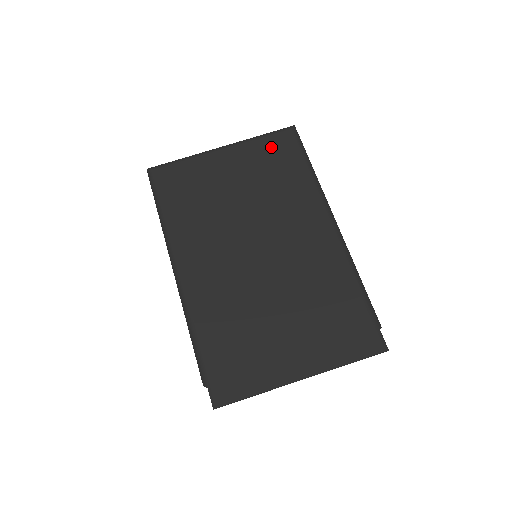
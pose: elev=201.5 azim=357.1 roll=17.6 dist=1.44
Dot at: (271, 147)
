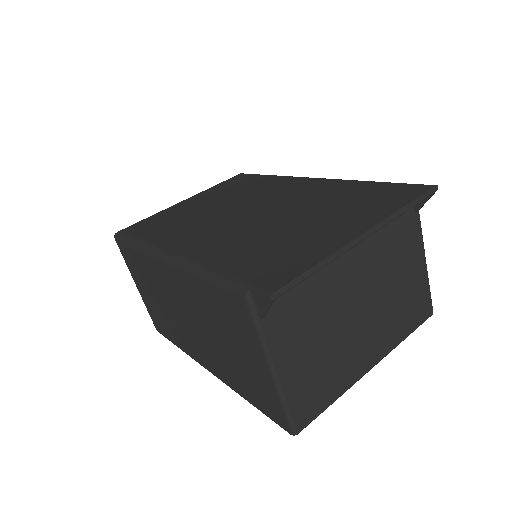
Dot at: (228, 183)
